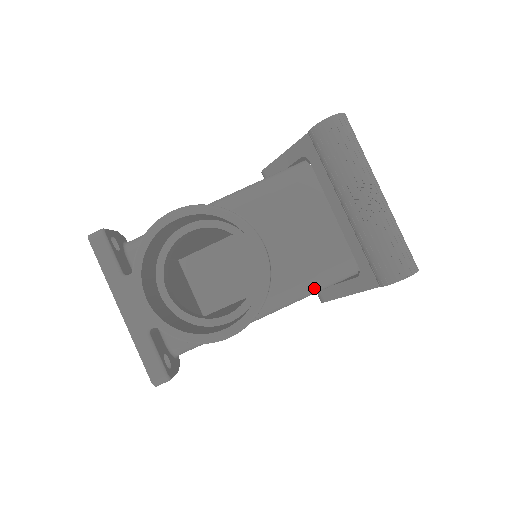
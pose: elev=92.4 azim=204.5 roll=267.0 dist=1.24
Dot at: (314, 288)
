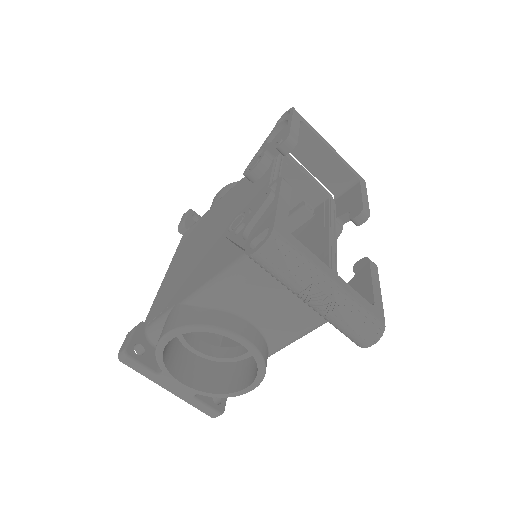
Dot at: (304, 335)
